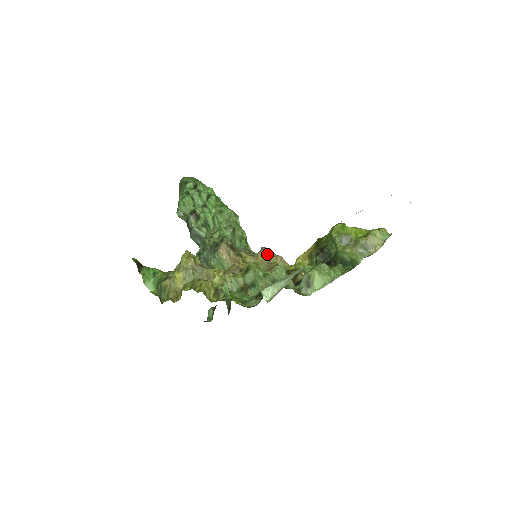
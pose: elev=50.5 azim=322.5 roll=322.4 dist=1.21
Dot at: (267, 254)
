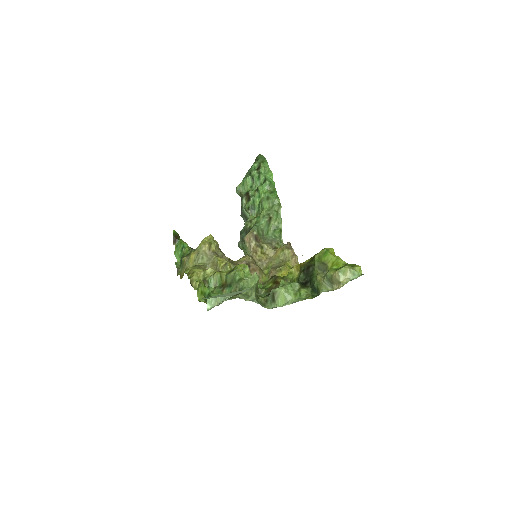
Dot at: (285, 251)
